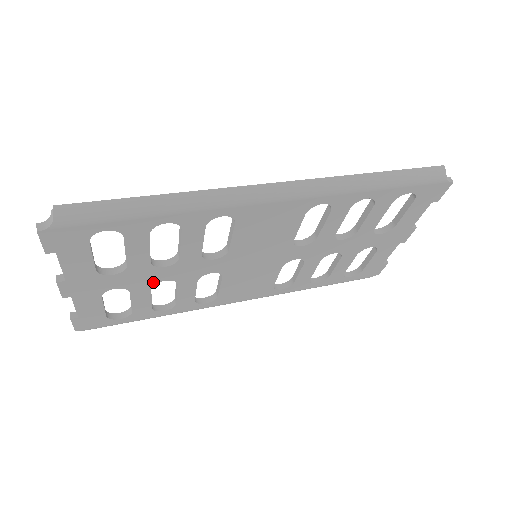
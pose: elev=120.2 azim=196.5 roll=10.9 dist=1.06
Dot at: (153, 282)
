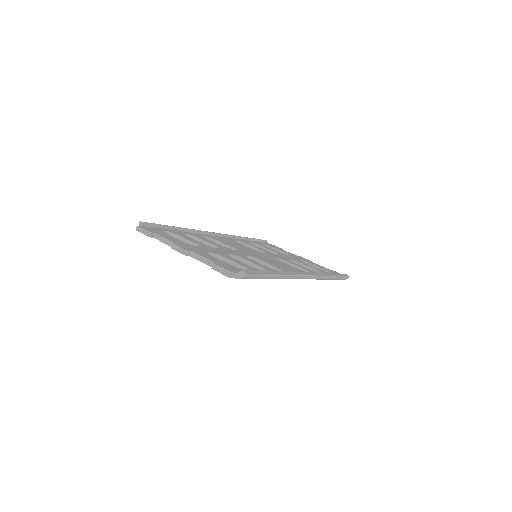
Dot at: occluded
